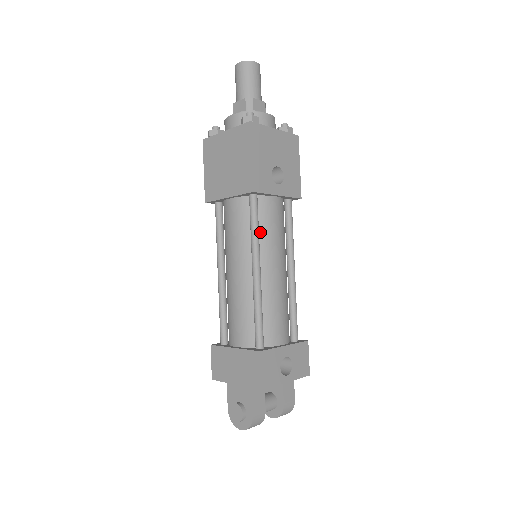
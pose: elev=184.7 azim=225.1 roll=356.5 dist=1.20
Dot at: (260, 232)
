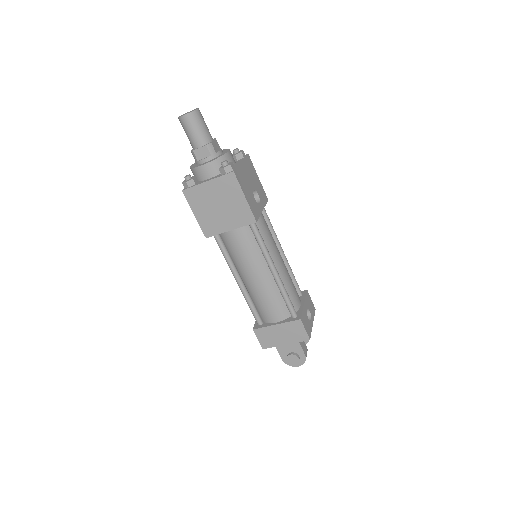
Dot at: occluded
